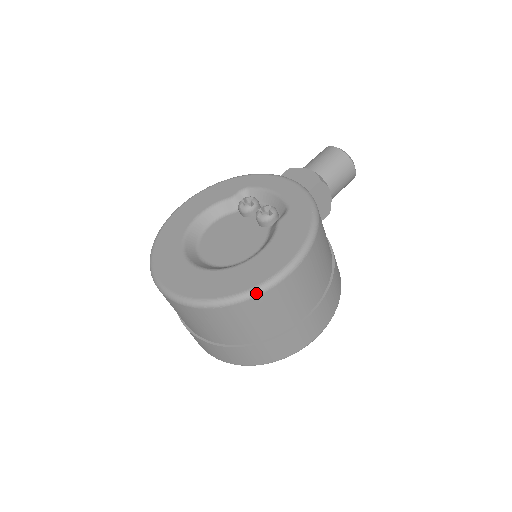
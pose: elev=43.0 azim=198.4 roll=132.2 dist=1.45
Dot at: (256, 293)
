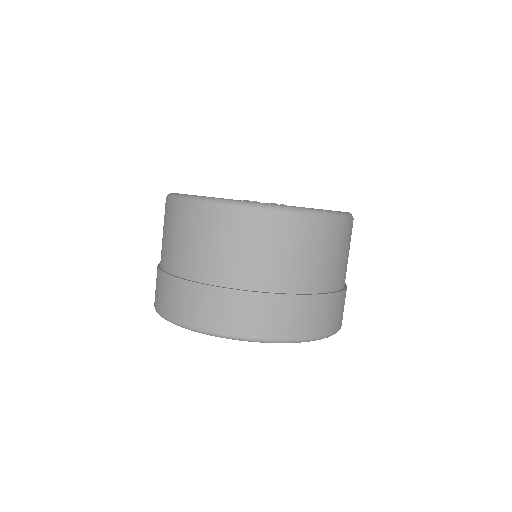
Dot at: (347, 216)
